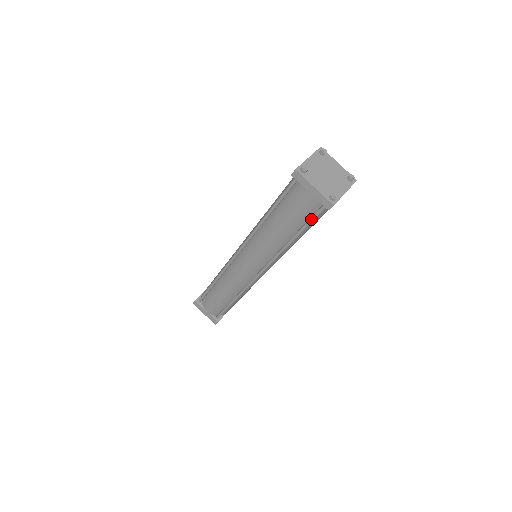
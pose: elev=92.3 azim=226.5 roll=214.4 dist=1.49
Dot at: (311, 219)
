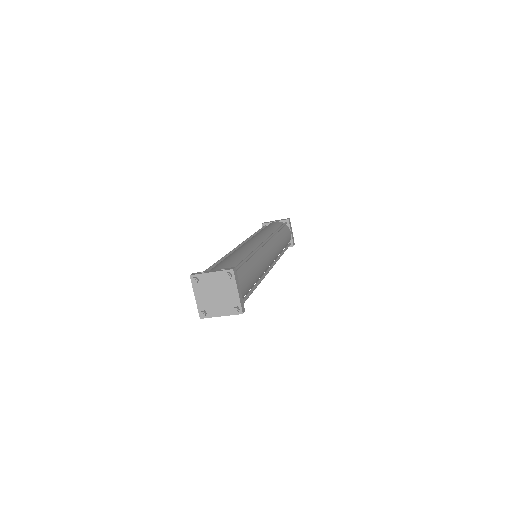
Dot at: occluded
